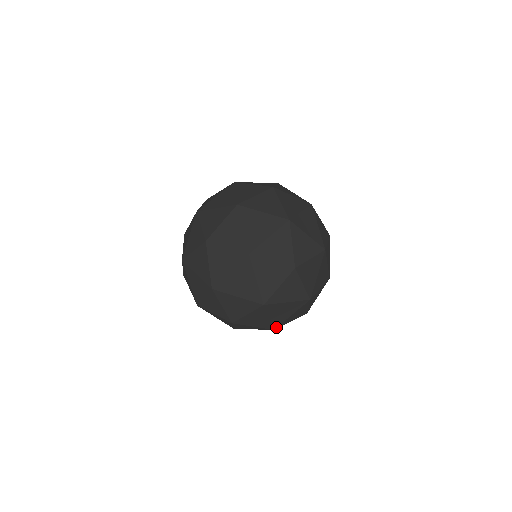
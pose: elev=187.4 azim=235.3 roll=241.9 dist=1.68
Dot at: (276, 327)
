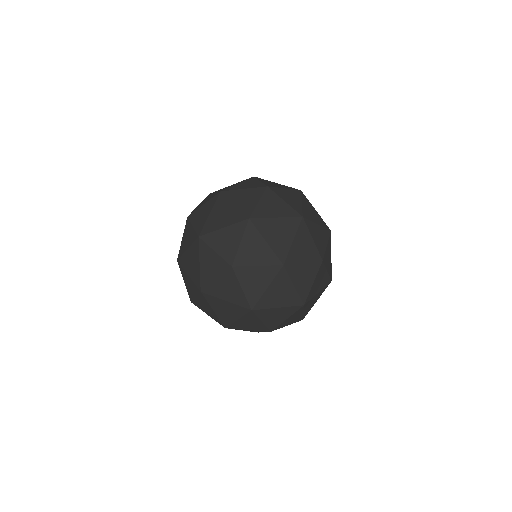
Dot at: (302, 302)
